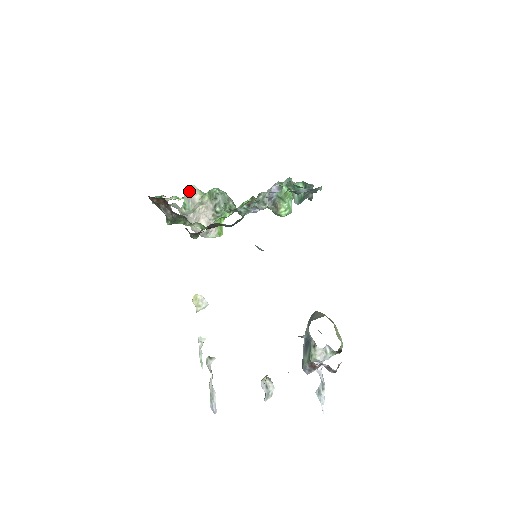
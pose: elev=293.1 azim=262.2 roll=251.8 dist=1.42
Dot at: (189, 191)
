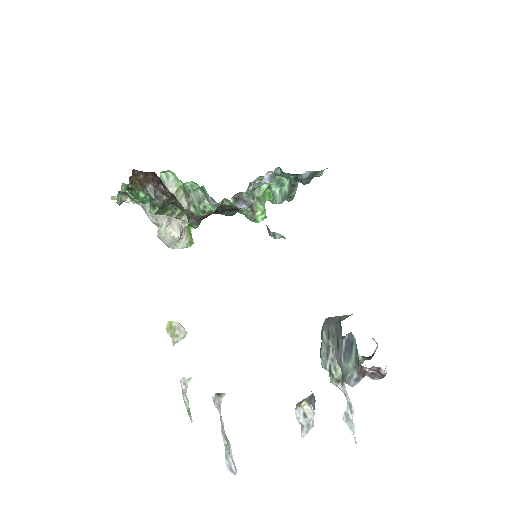
Dot at: (163, 181)
